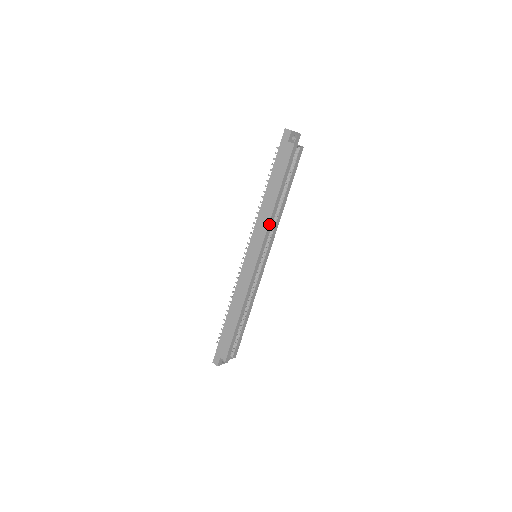
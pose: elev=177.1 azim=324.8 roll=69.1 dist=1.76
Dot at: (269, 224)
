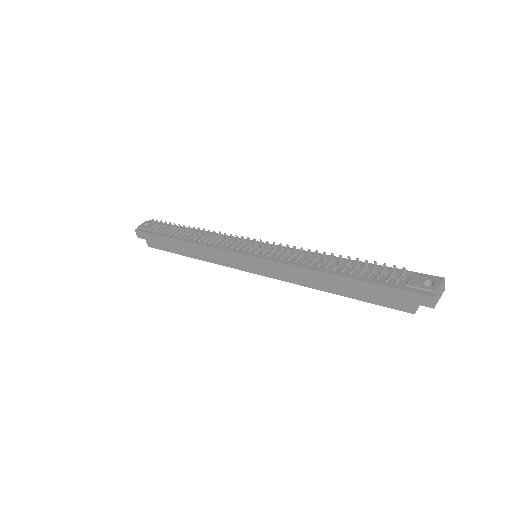
Dot at: (296, 283)
